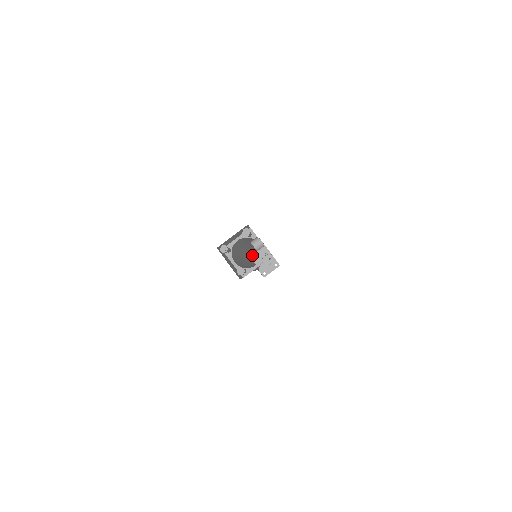
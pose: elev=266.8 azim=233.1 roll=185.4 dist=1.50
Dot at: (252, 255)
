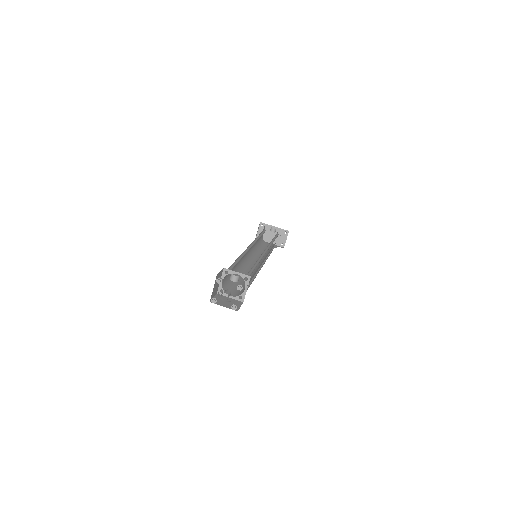
Dot at: (262, 241)
